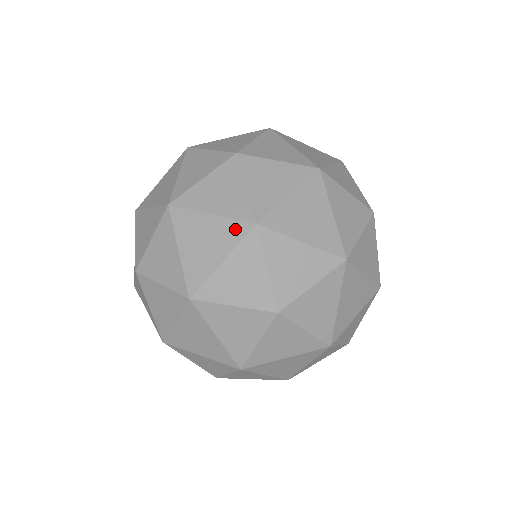
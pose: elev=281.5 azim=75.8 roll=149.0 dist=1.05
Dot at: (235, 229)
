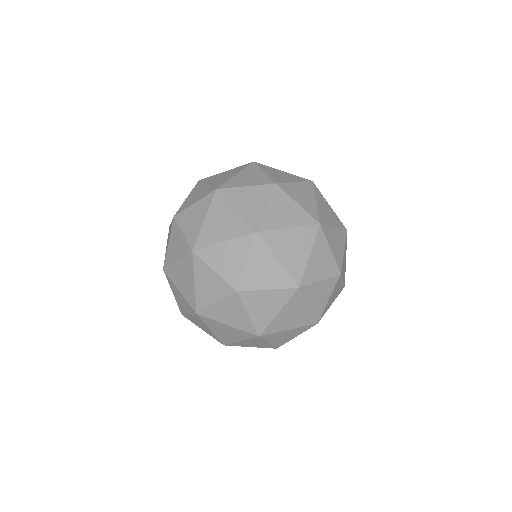
Dot at: (245, 334)
